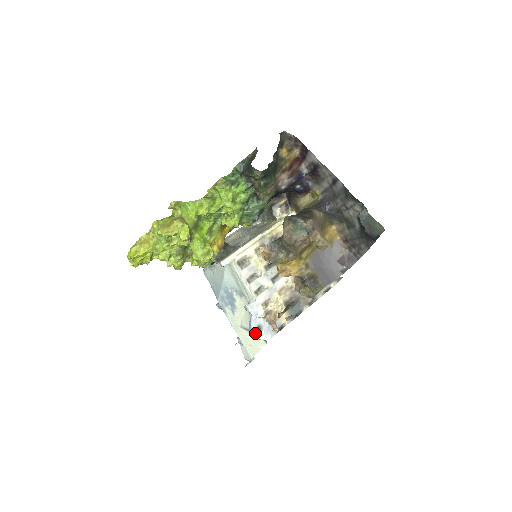
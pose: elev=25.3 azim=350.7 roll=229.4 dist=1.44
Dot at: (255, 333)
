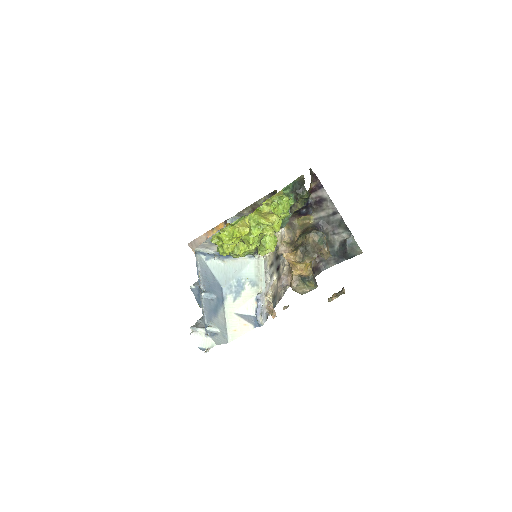
Dot at: (260, 317)
